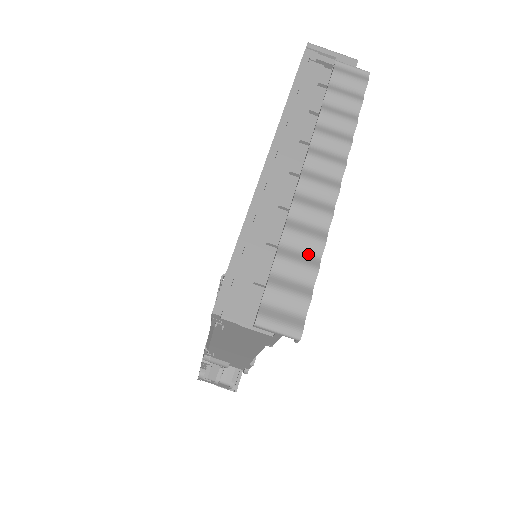
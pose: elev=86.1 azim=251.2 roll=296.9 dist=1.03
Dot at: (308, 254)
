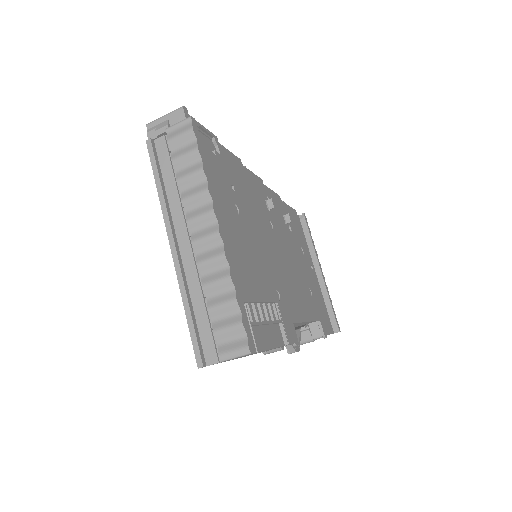
Dot at: (226, 292)
